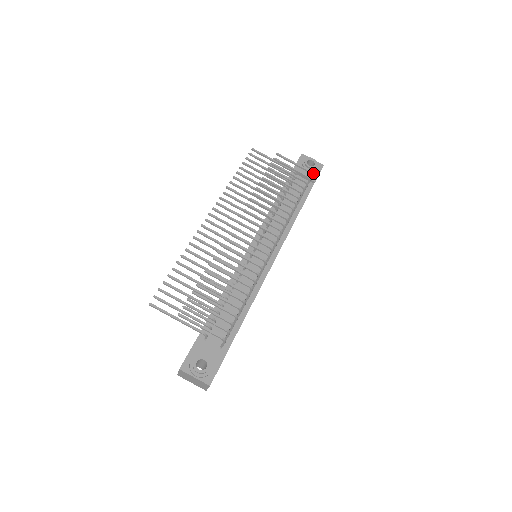
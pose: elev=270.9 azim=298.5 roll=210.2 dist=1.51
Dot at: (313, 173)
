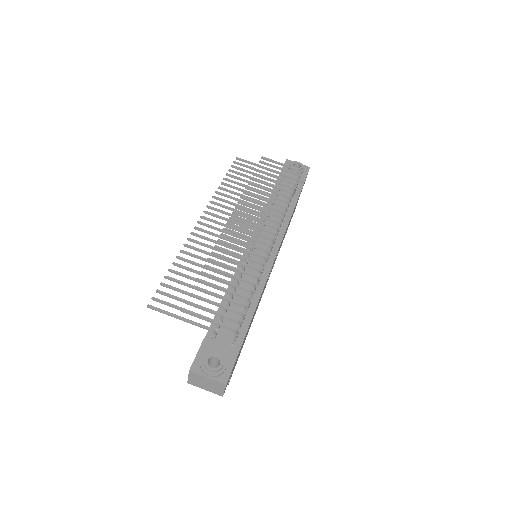
Dot at: (301, 174)
